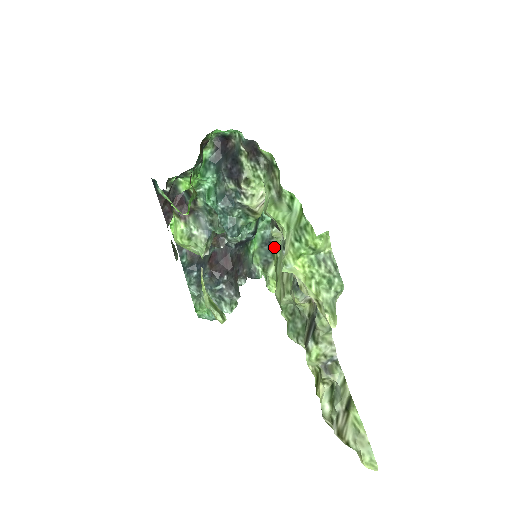
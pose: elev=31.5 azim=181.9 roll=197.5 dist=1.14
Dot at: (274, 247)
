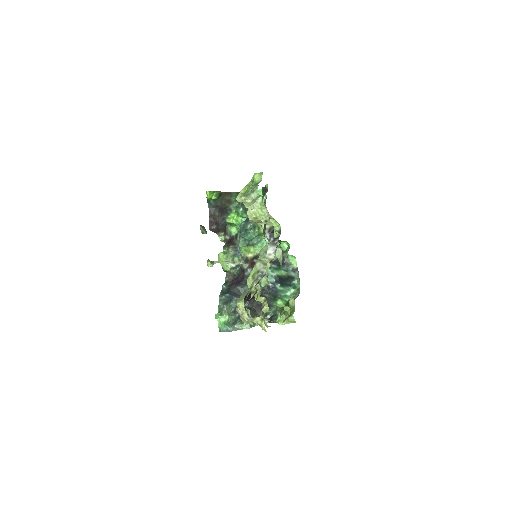
Dot at: occluded
